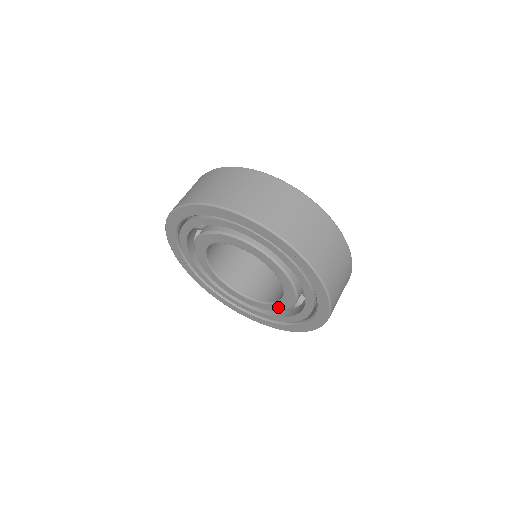
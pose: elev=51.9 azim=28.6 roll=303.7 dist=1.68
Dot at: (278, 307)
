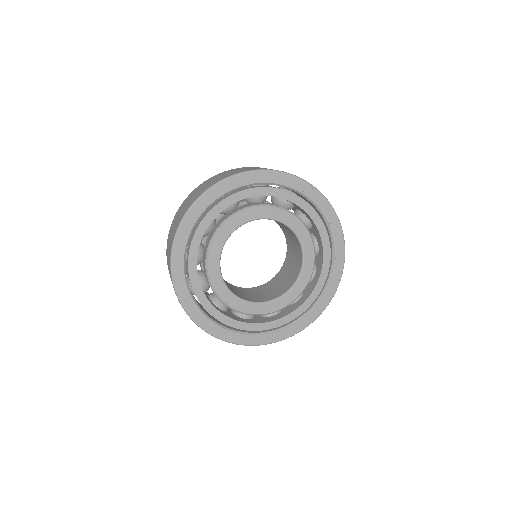
Dot at: (292, 295)
